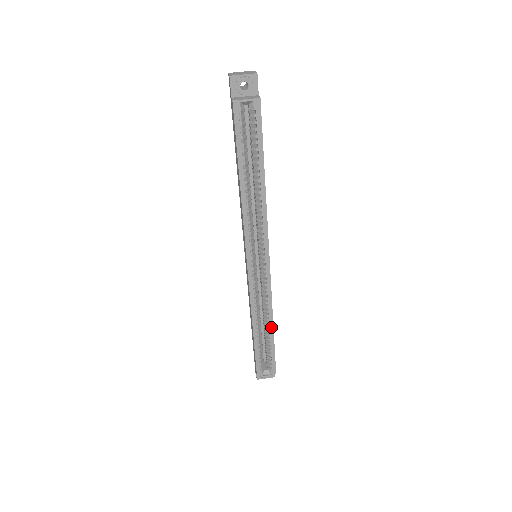
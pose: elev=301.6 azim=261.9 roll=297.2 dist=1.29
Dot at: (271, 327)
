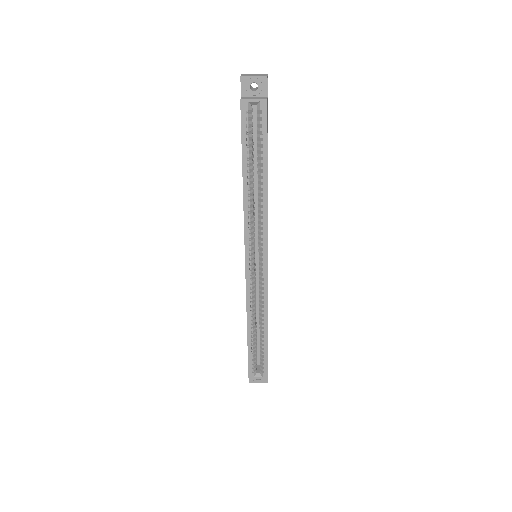
Dot at: (265, 330)
